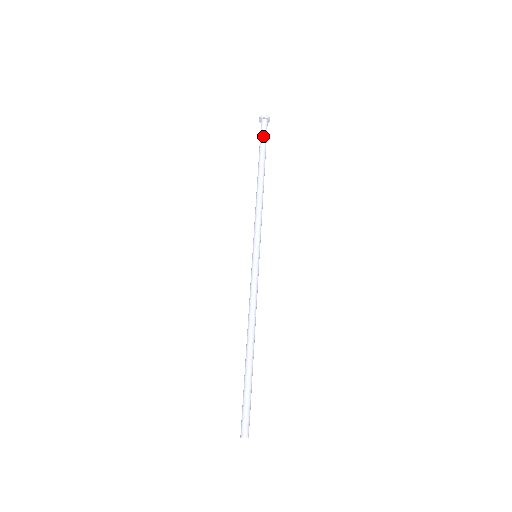
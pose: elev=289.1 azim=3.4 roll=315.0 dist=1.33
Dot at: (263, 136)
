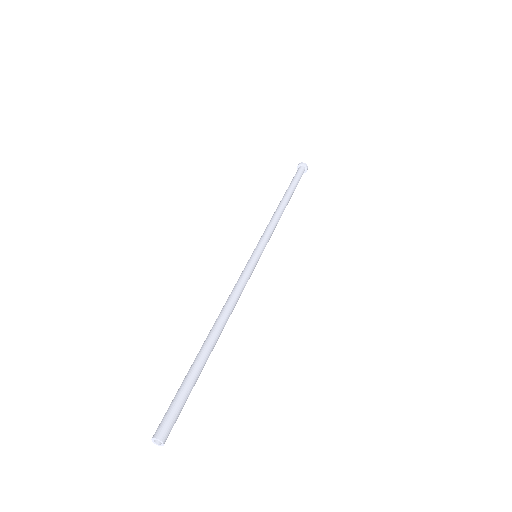
Dot at: (298, 175)
